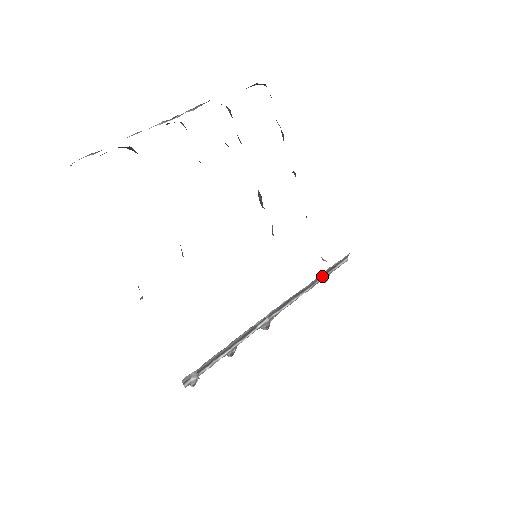
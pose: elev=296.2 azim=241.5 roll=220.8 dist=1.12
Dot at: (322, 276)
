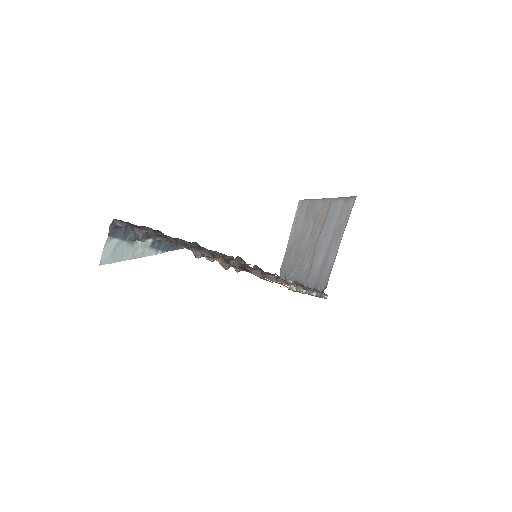
Dot at: occluded
